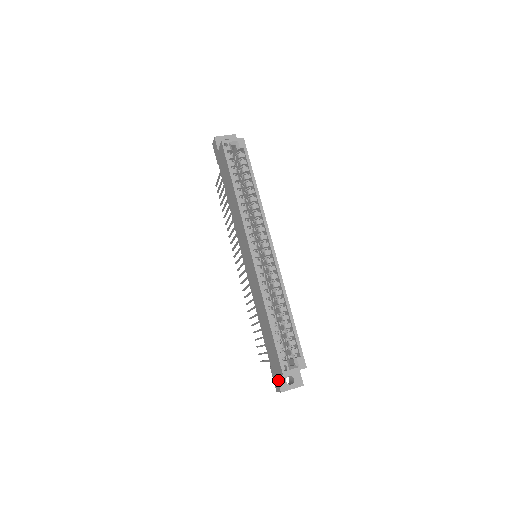
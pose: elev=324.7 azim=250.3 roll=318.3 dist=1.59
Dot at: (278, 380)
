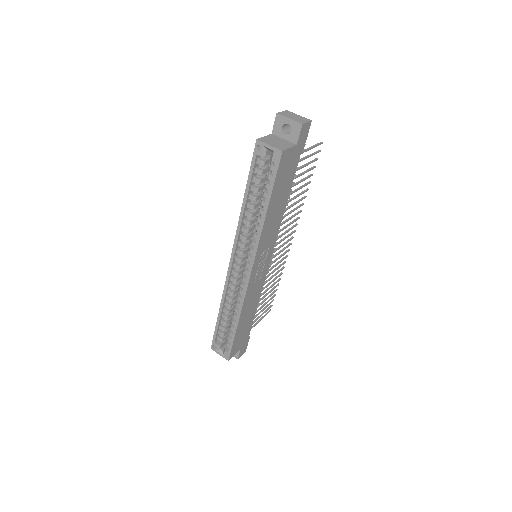
Dot at: occluded
